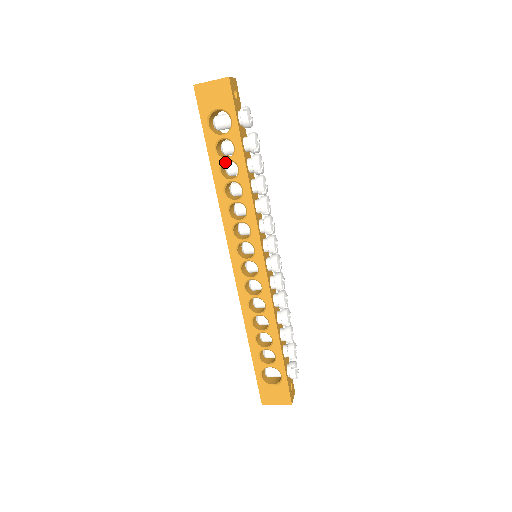
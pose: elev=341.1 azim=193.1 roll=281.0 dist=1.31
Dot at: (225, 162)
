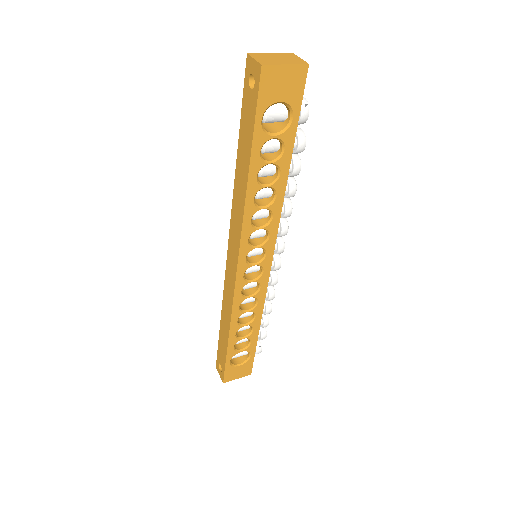
Dot at: occluded
